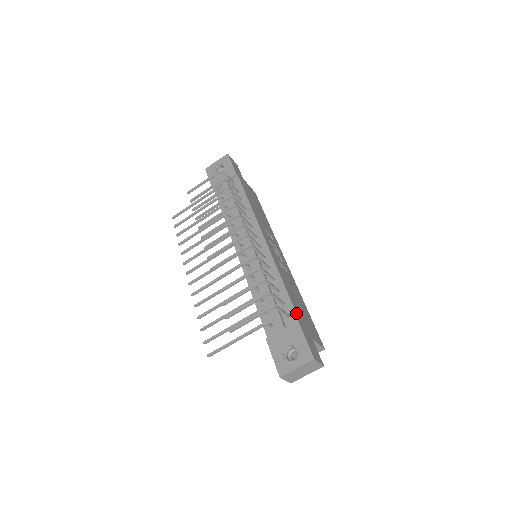
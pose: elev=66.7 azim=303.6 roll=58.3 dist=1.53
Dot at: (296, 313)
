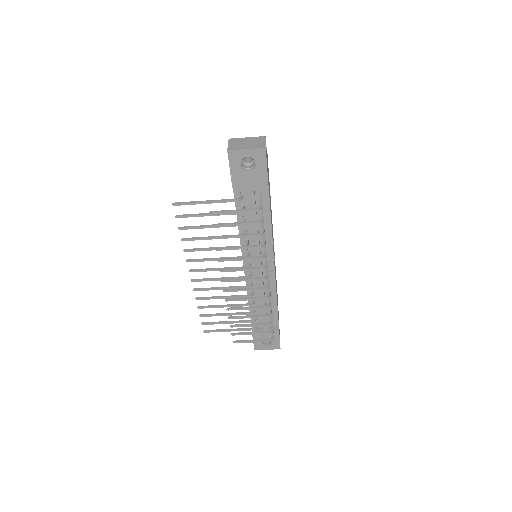
Dot at: occluded
